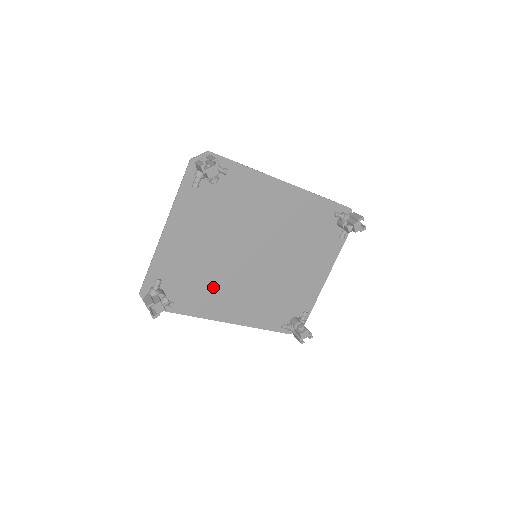
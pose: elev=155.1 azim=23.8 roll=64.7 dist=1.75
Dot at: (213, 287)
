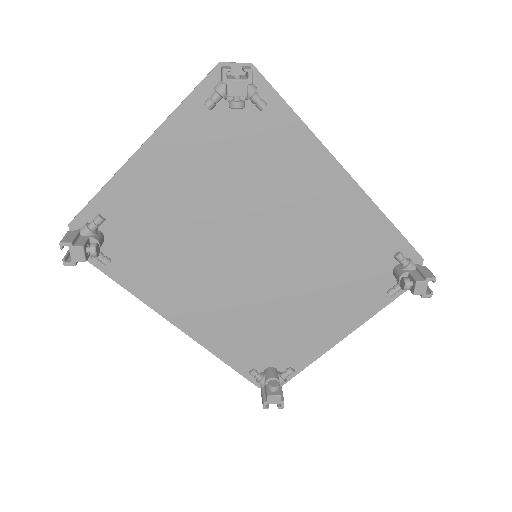
Dot at: (177, 268)
